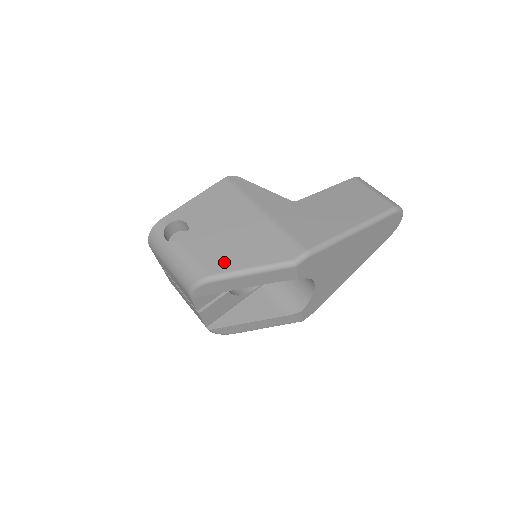
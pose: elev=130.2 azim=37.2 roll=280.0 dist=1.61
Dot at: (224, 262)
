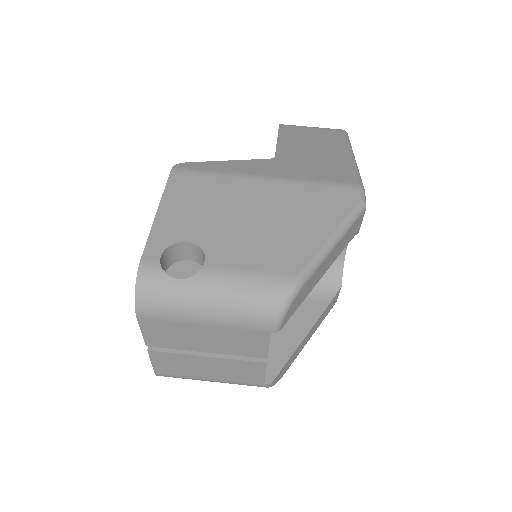
Dot at: (295, 251)
